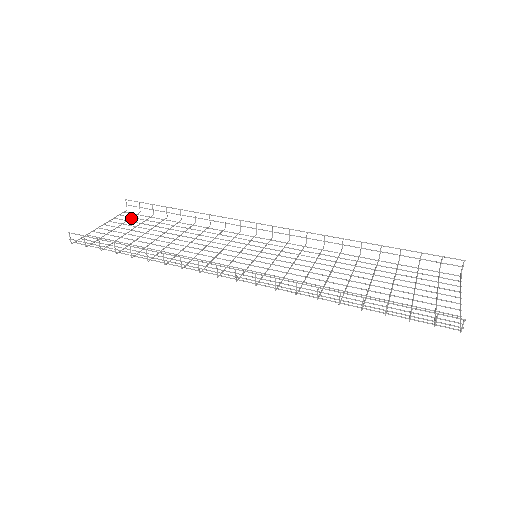
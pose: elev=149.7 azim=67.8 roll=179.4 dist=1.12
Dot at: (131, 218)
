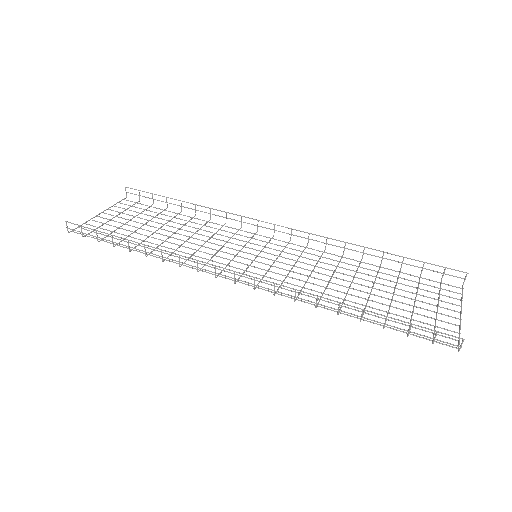
Dot at: occluded
